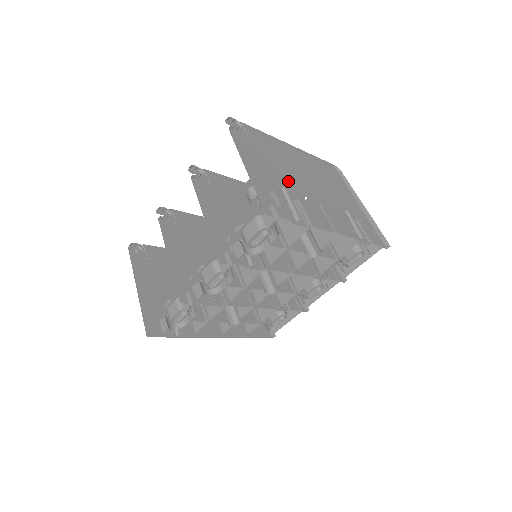
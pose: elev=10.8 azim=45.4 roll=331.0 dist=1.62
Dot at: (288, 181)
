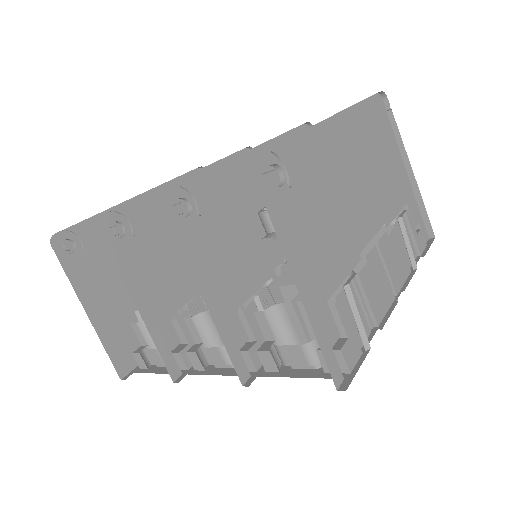
Dot at: (343, 238)
